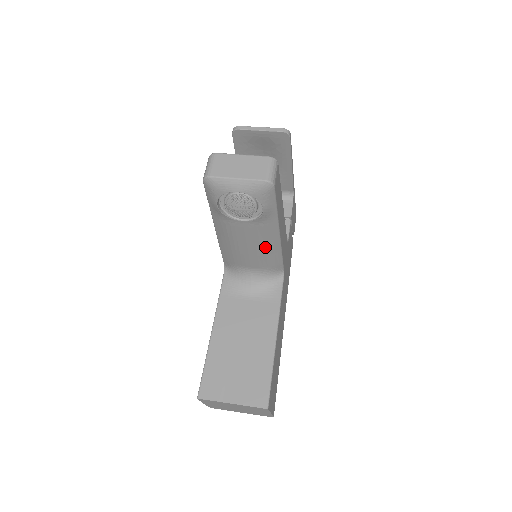
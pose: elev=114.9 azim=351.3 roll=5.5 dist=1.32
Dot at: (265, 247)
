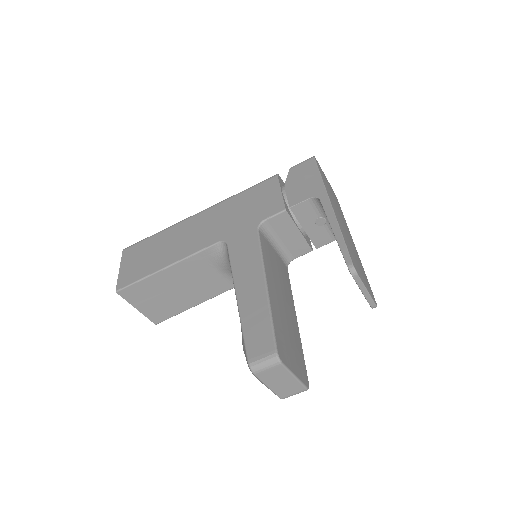
Dot at: occluded
